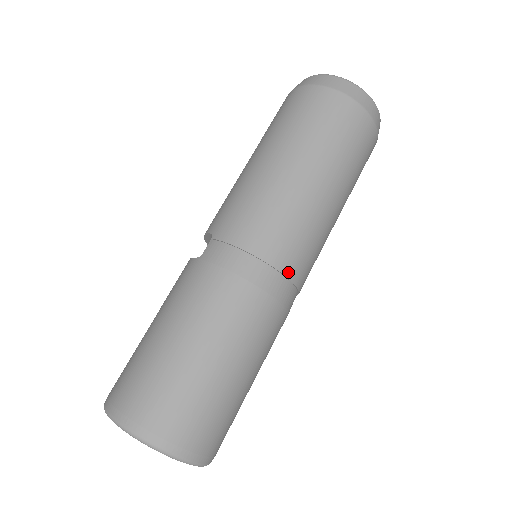
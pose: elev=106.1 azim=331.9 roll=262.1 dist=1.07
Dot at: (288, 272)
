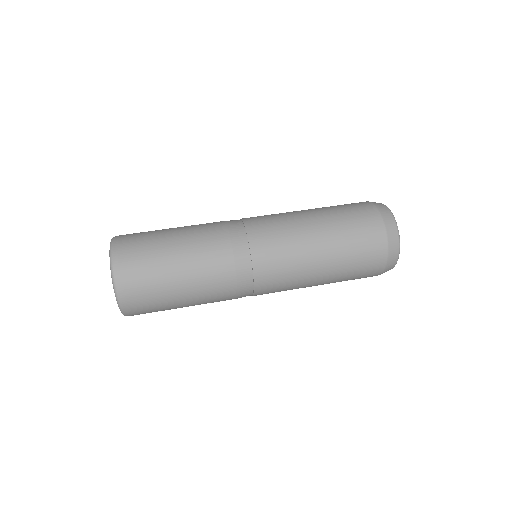
Dot at: (250, 234)
